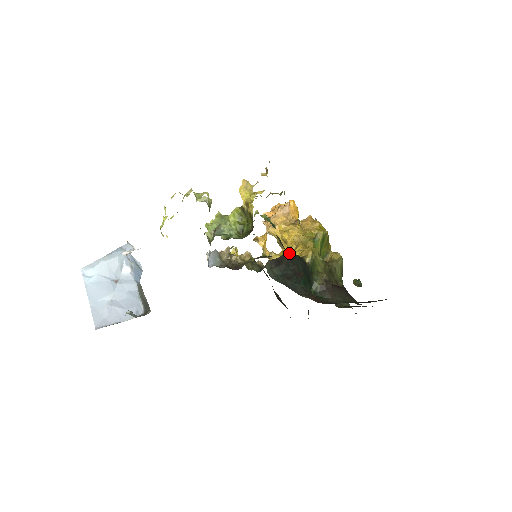
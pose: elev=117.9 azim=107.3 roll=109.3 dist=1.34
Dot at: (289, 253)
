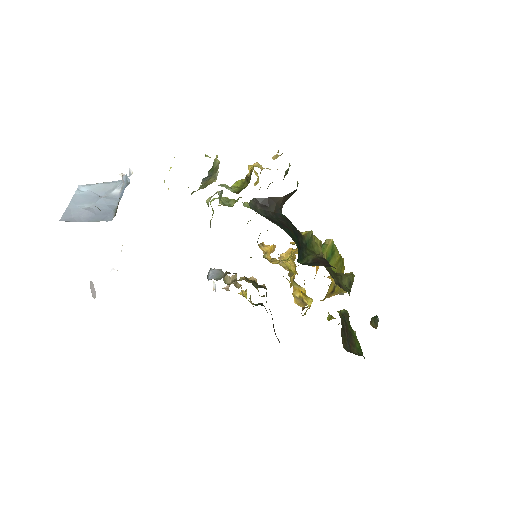
Dot at: (278, 198)
